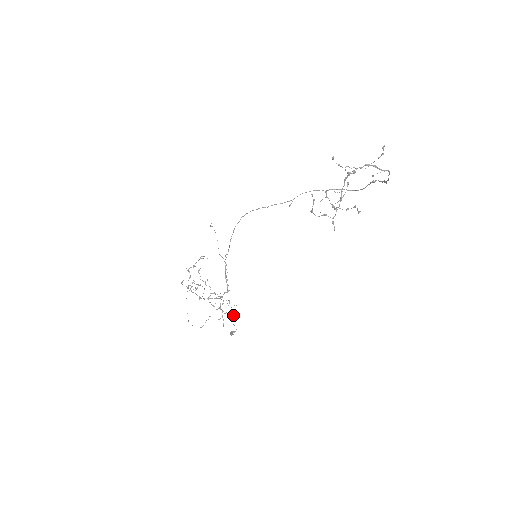
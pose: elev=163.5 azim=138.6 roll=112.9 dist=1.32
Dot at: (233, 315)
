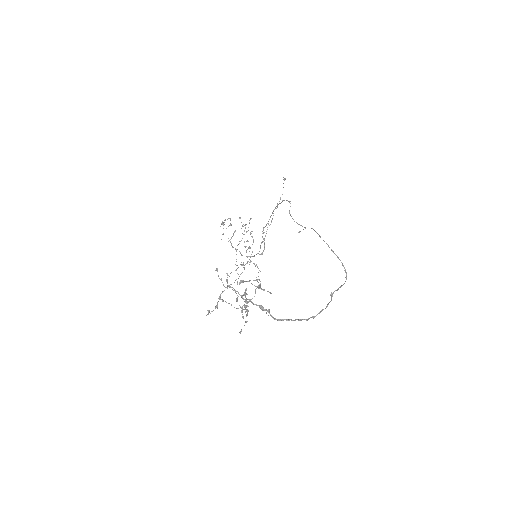
Dot at: occluded
